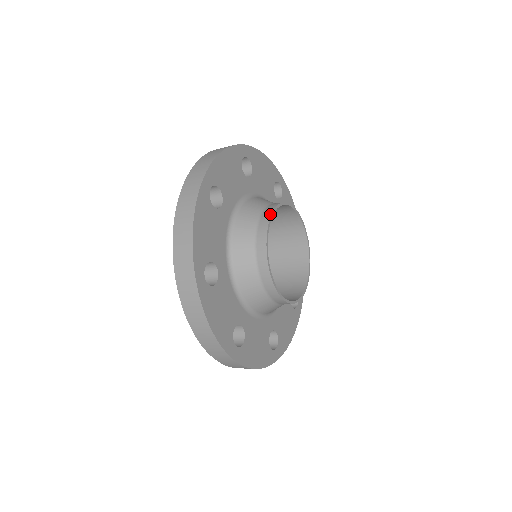
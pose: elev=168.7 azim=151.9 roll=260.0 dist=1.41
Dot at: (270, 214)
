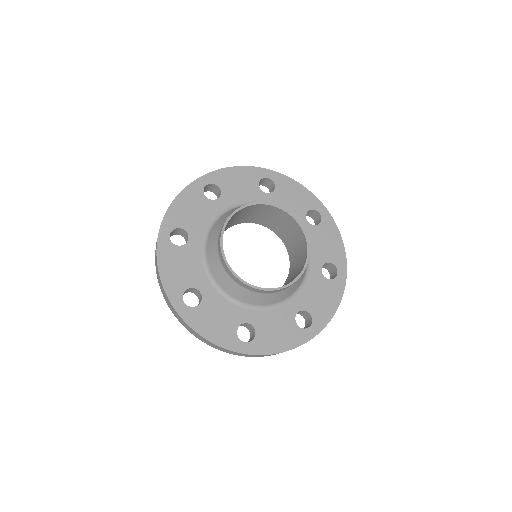
Dot at: (245, 205)
